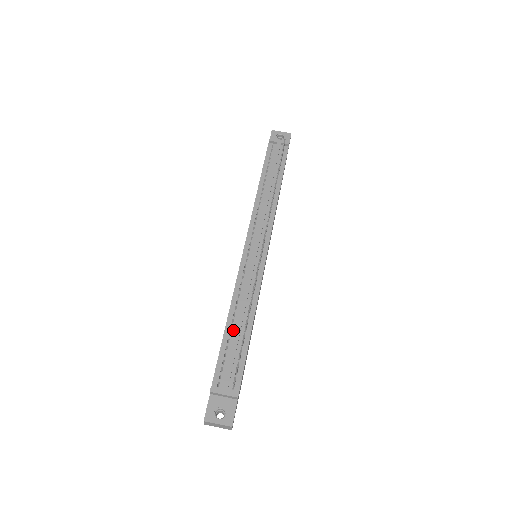
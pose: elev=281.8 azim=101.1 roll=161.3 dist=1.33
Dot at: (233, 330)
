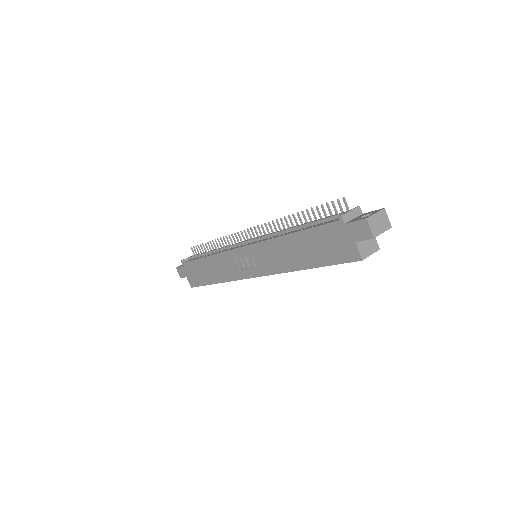
Dot at: (301, 229)
